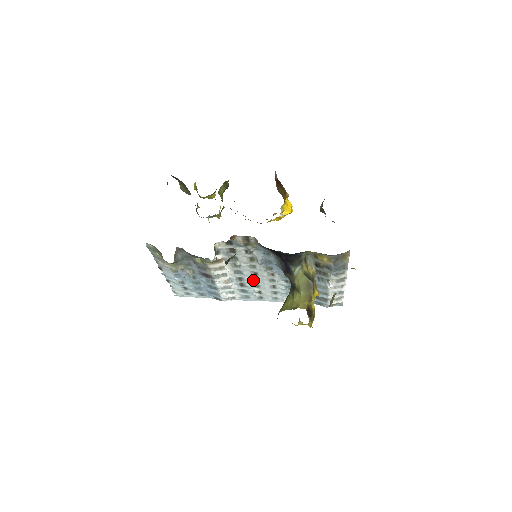
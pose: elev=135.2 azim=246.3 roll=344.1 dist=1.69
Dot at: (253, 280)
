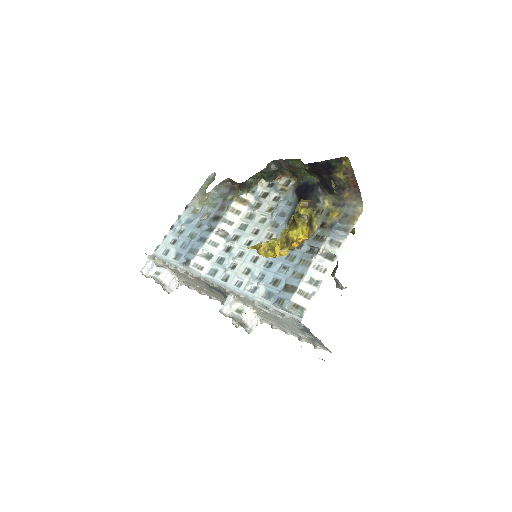
Dot at: (245, 243)
